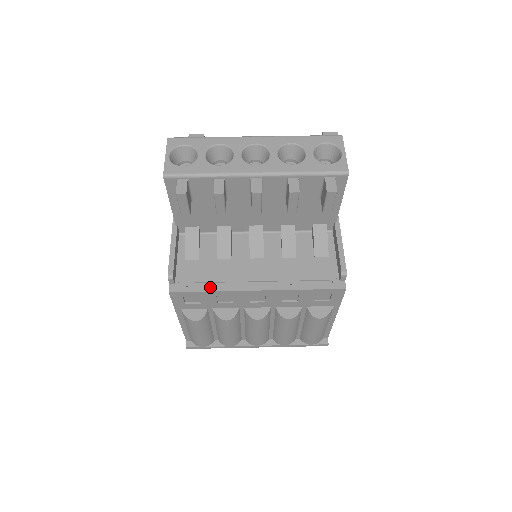
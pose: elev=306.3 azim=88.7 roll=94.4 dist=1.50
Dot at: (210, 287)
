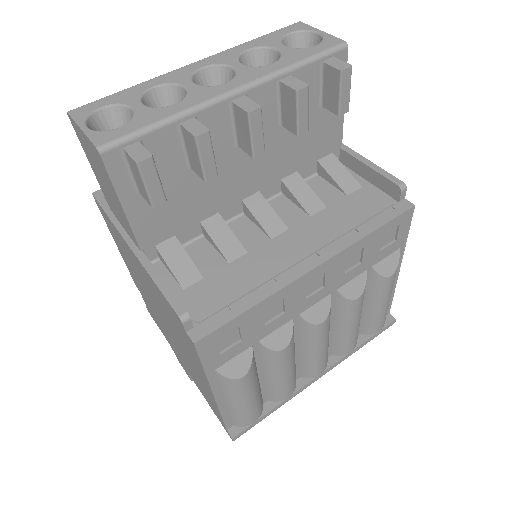
Dot at: (249, 301)
